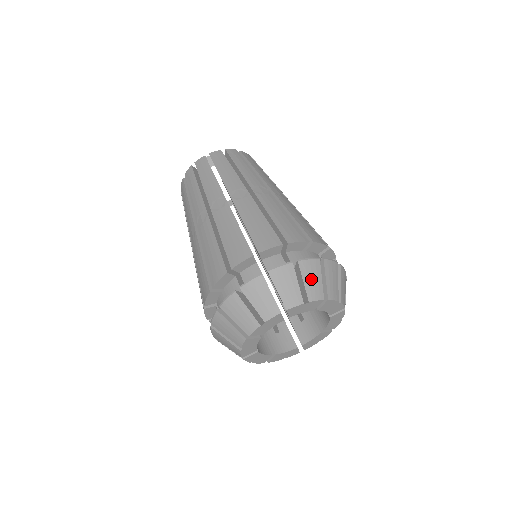
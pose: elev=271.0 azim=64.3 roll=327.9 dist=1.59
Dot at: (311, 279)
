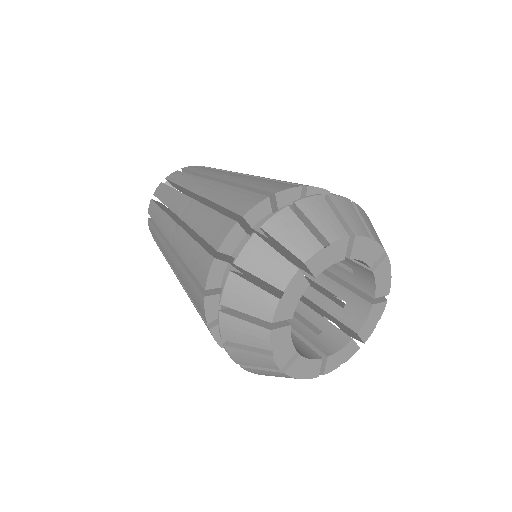
Dot at: (320, 217)
